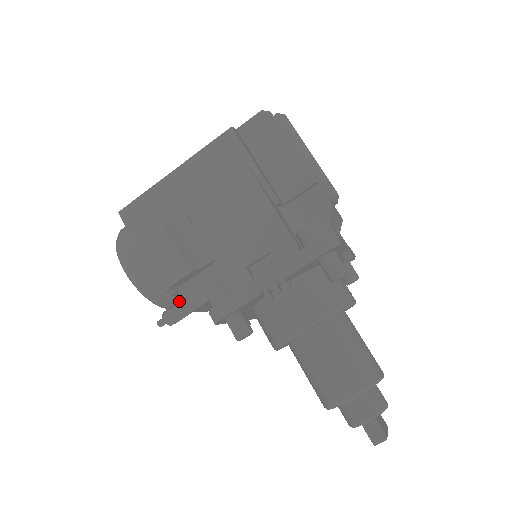
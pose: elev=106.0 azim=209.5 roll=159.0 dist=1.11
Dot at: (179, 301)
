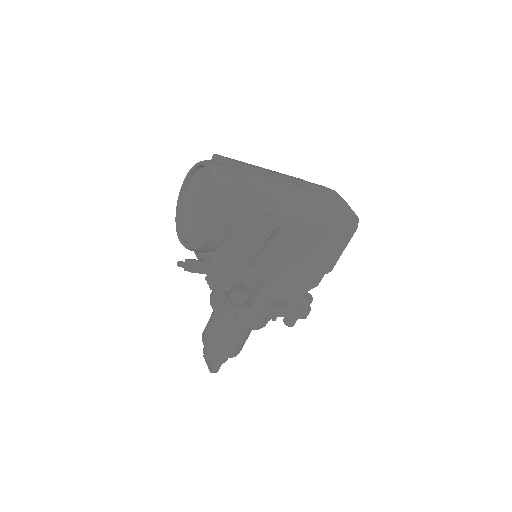
Dot at: (206, 264)
